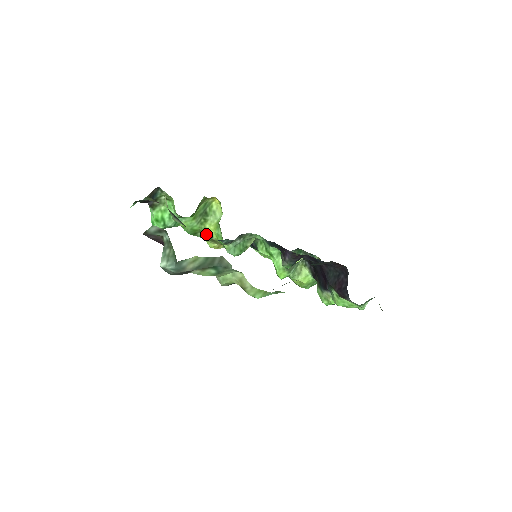
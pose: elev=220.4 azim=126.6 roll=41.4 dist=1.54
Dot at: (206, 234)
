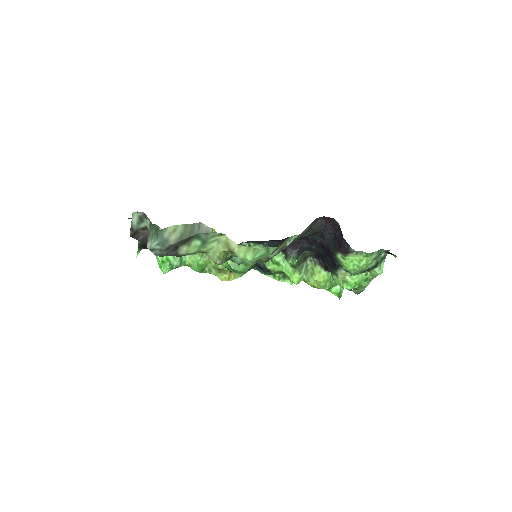
Dot at: (212, 266)
